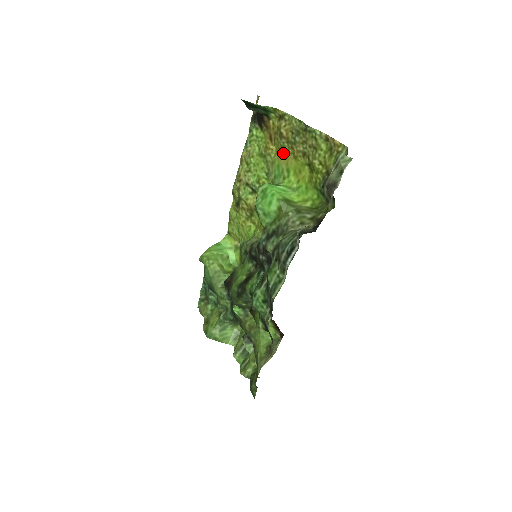
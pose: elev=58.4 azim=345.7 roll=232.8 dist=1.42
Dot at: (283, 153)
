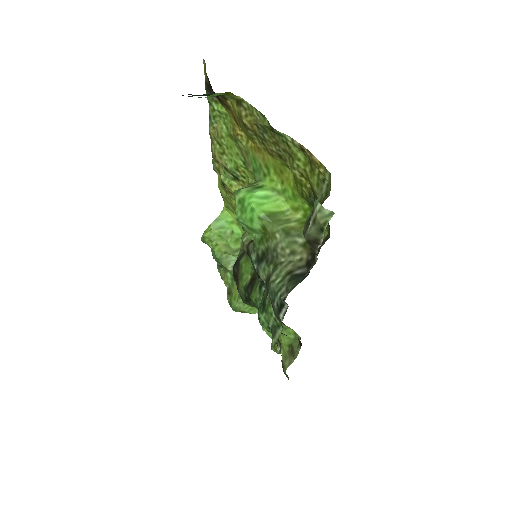
Dot at: (255, 145)
